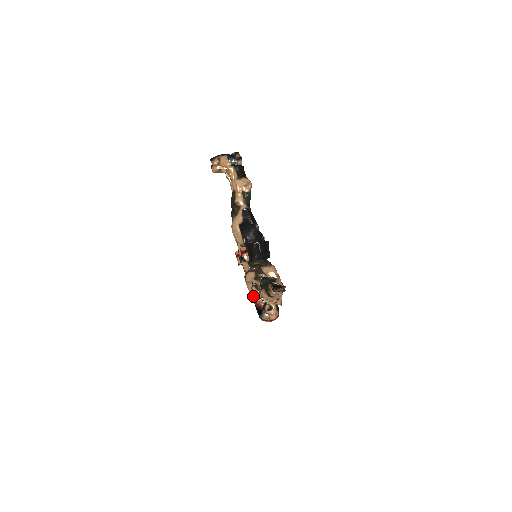
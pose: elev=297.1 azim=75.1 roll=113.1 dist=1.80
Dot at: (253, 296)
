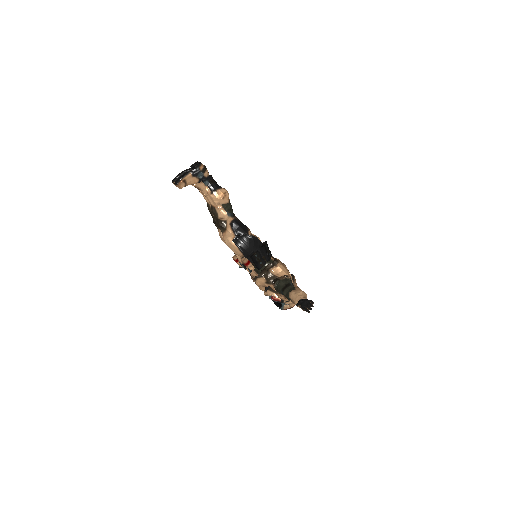
Dot at: (268, 295)
